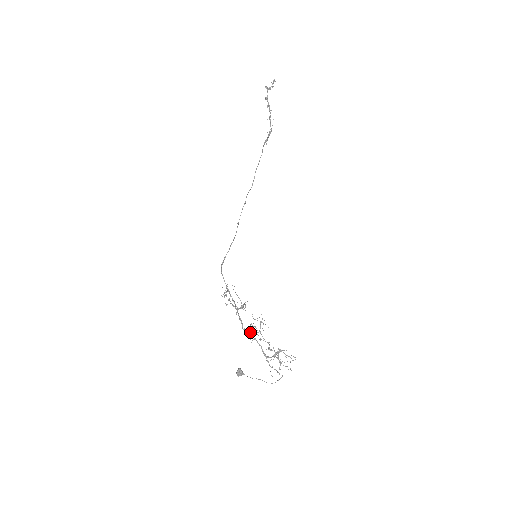
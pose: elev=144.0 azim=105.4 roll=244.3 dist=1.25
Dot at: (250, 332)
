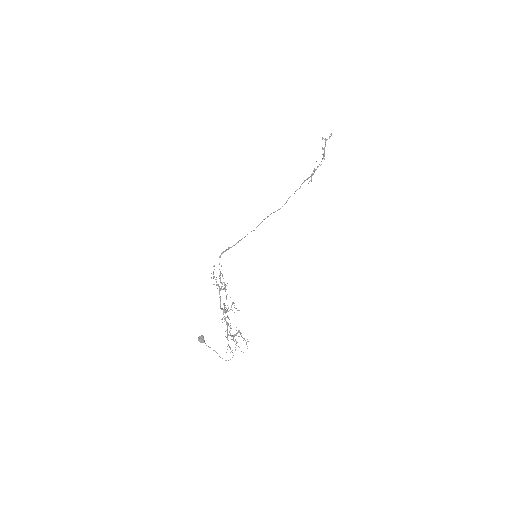
Dot at: (223, 310)
